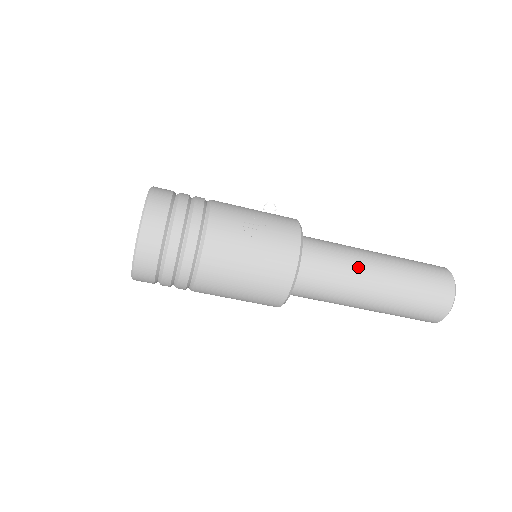
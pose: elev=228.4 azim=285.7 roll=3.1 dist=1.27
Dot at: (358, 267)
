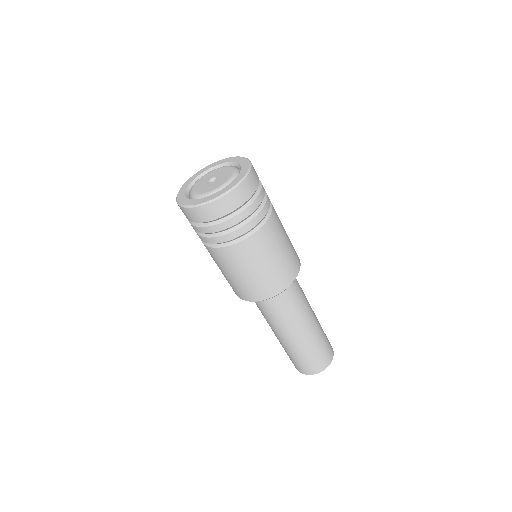
Dot at: (307, 300)
